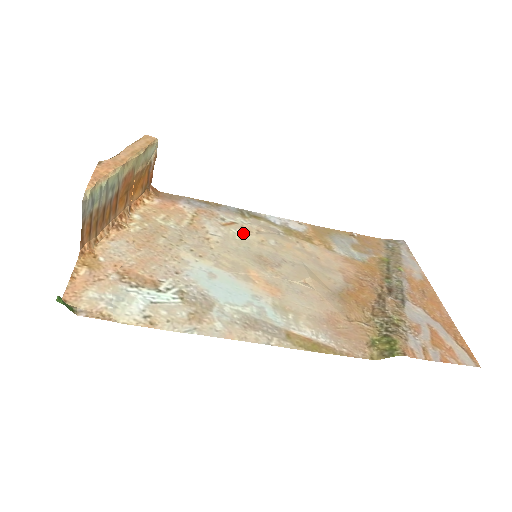
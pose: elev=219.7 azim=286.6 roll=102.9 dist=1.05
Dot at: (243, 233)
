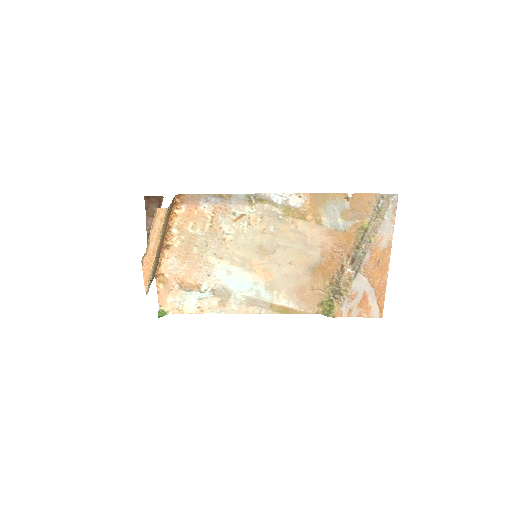
Dot at: (250, 225)
